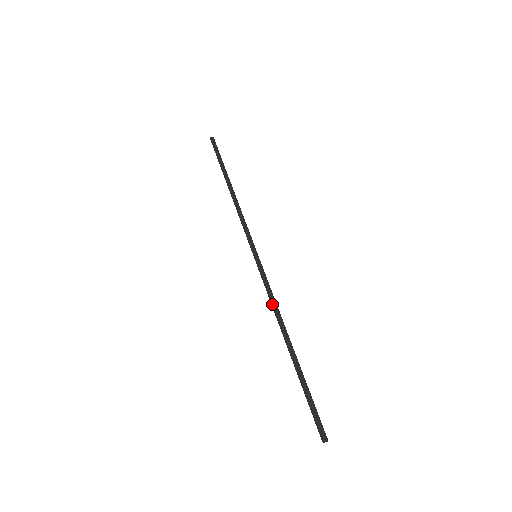
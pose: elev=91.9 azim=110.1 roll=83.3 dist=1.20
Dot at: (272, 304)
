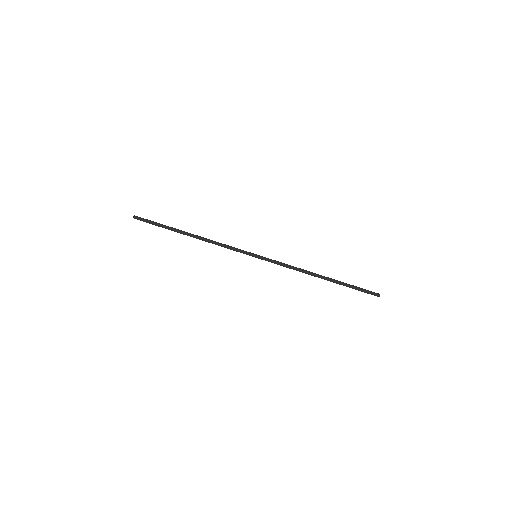
Dot at: occluded
